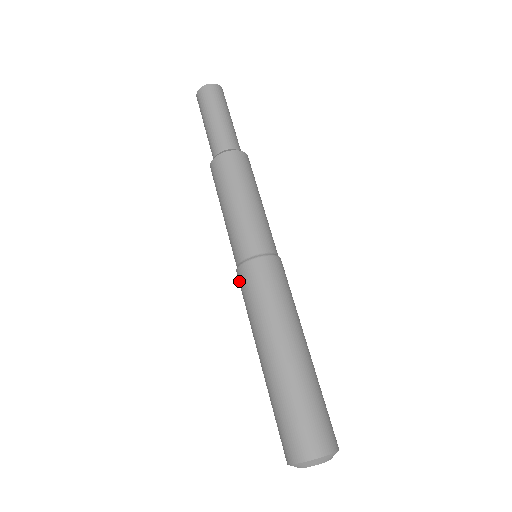
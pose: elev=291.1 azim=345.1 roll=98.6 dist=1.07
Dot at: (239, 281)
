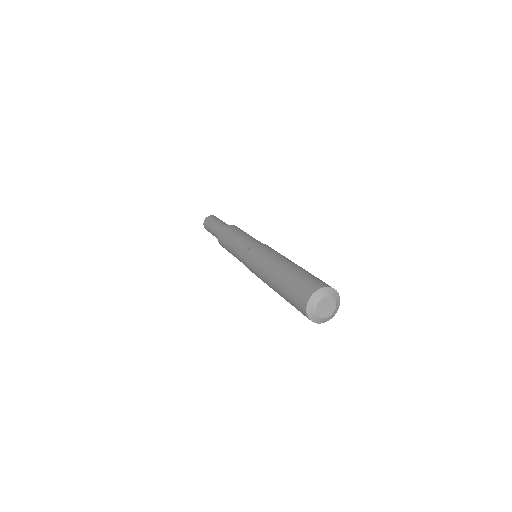
Dot at: (249, 268)
